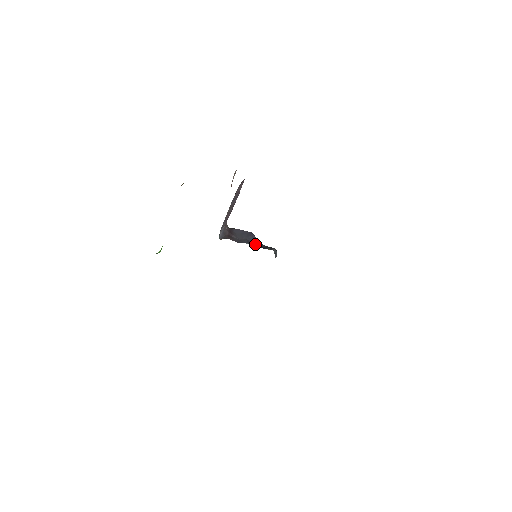
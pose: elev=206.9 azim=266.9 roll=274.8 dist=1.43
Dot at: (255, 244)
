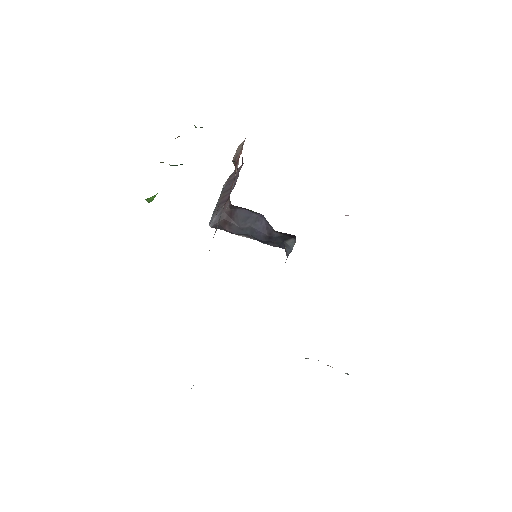
Dot at: (263, 234)
